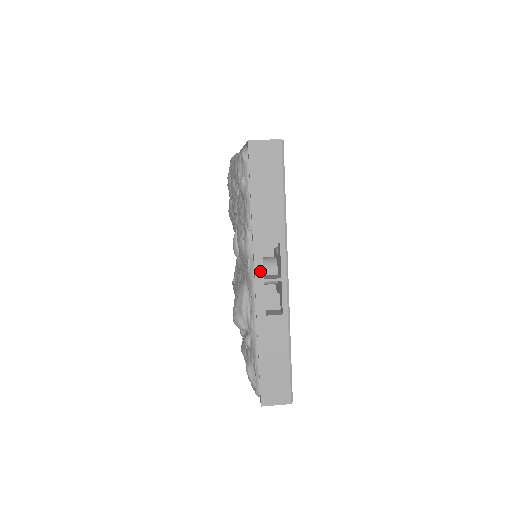
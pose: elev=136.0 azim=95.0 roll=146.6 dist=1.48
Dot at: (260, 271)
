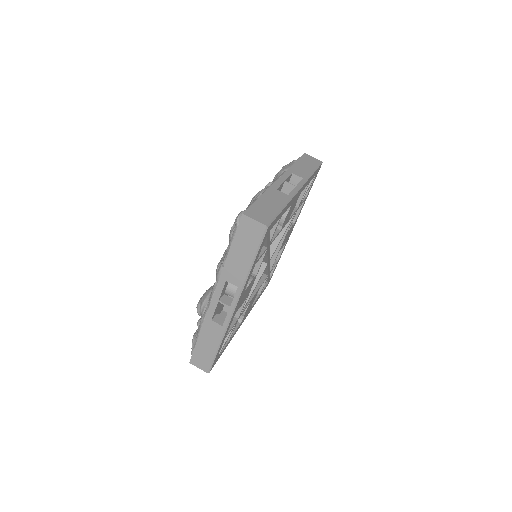
Dot at: (218, 294)
